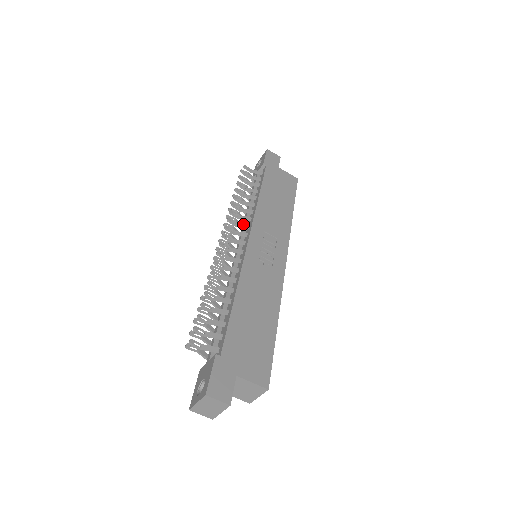
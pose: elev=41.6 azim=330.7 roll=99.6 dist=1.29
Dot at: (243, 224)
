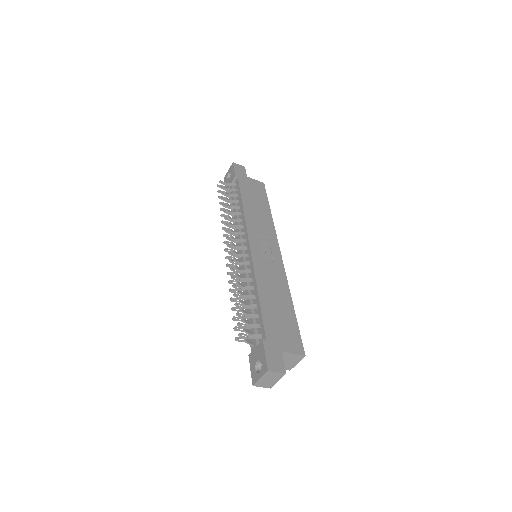
Dot at: (239, 232)
